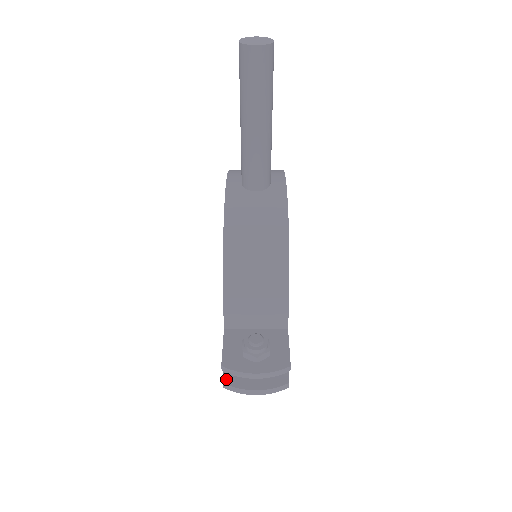
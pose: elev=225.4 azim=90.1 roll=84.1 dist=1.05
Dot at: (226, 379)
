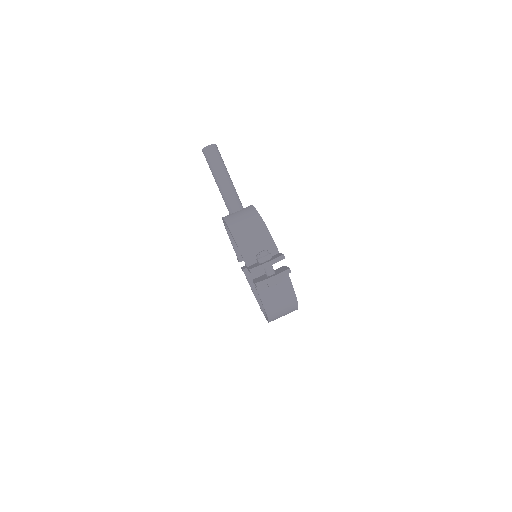
Dot at: (257, 282)
